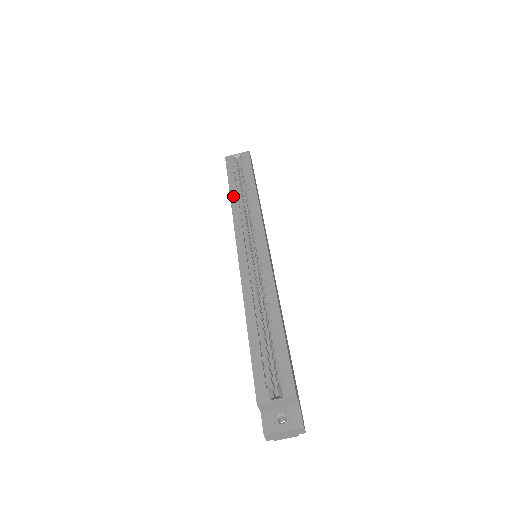
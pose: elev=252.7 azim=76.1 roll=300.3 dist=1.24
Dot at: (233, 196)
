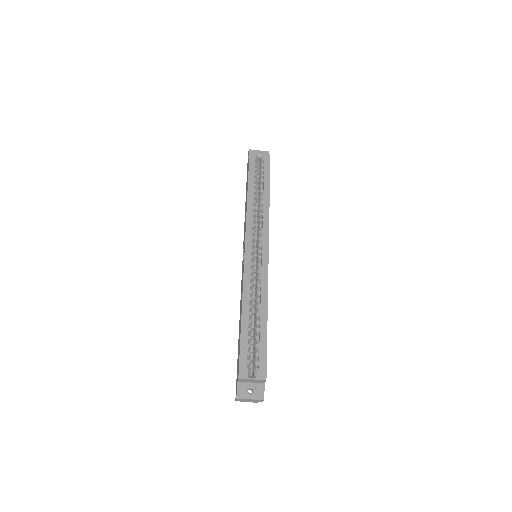
Dot at: (250, 196)
